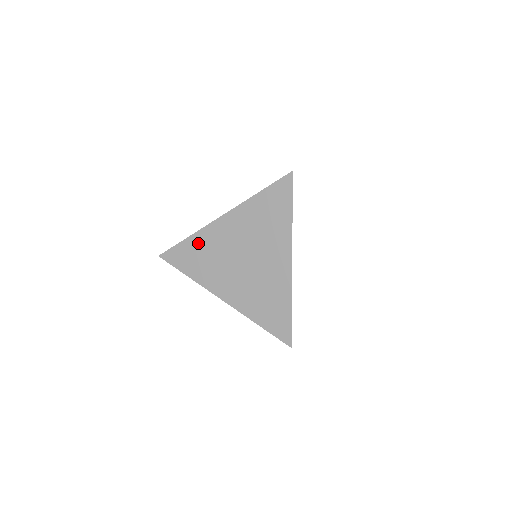
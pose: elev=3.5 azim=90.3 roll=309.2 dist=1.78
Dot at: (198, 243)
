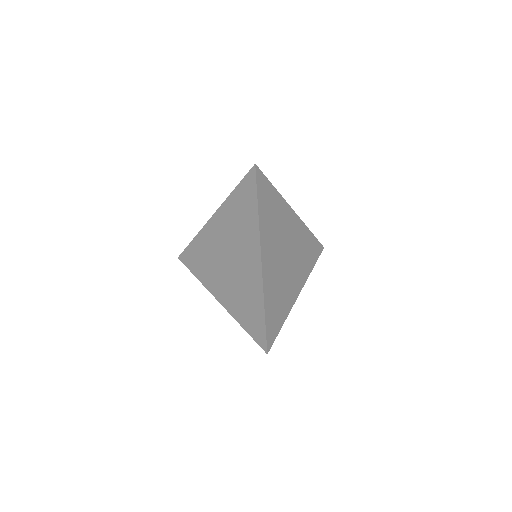
Dot at: (199, 244)
